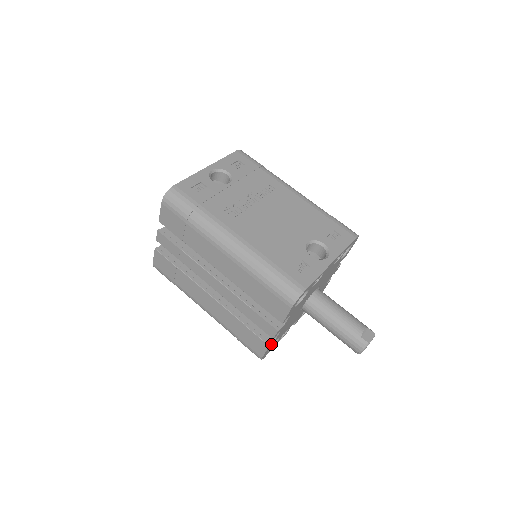
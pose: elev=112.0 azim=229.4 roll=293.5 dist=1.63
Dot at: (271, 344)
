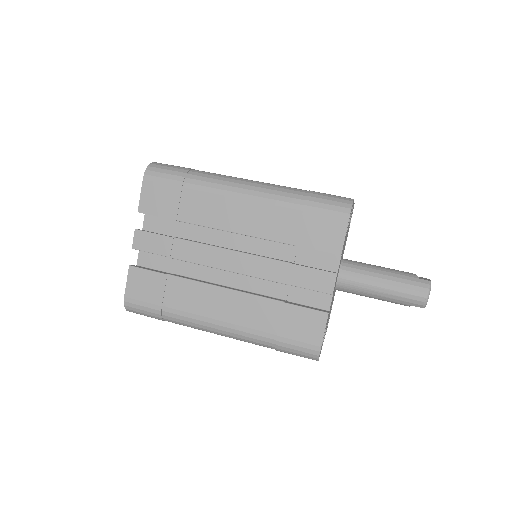
Dot at: occluded
